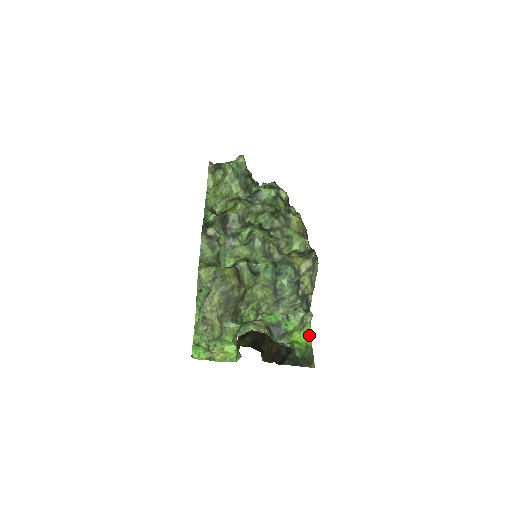
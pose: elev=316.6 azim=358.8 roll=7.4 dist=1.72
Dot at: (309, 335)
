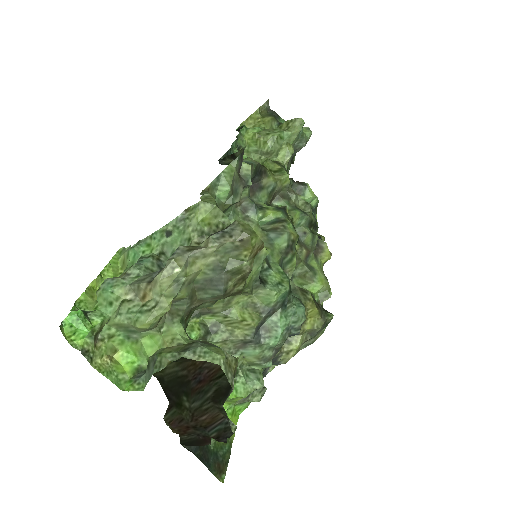
Dot at: (236, 420)
